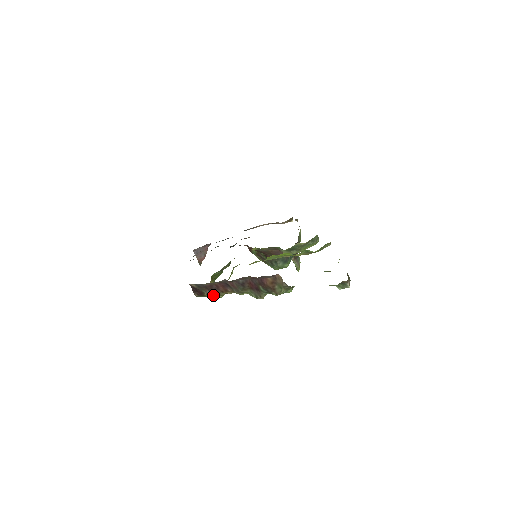
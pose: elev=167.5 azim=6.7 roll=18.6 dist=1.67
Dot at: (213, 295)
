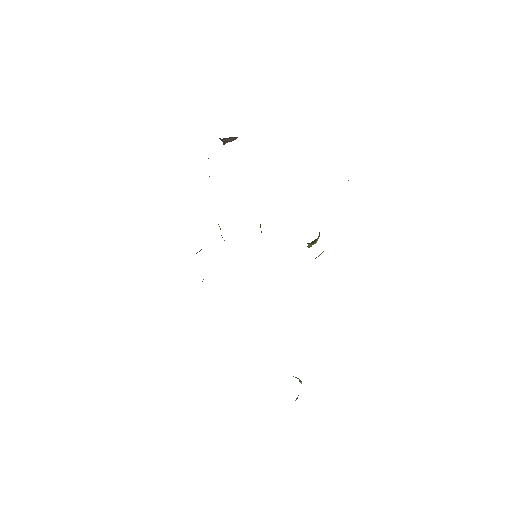
Dot at: occluded
